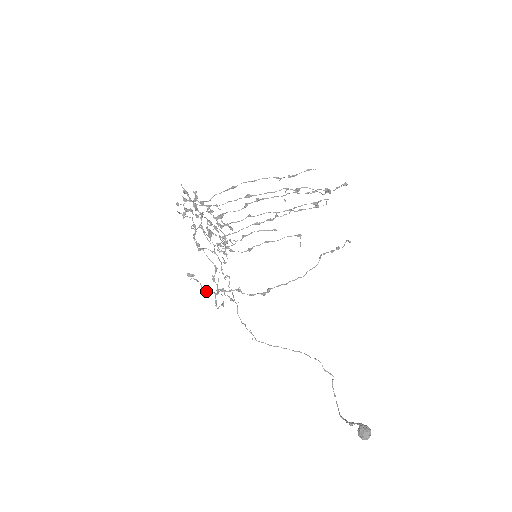
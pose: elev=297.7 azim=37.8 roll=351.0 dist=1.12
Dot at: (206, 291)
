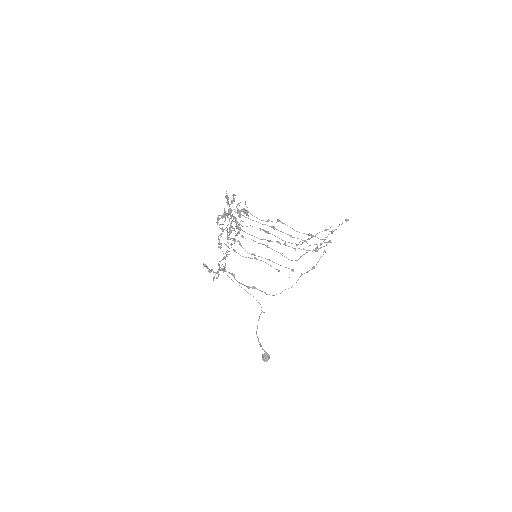
Dot at: occluded
